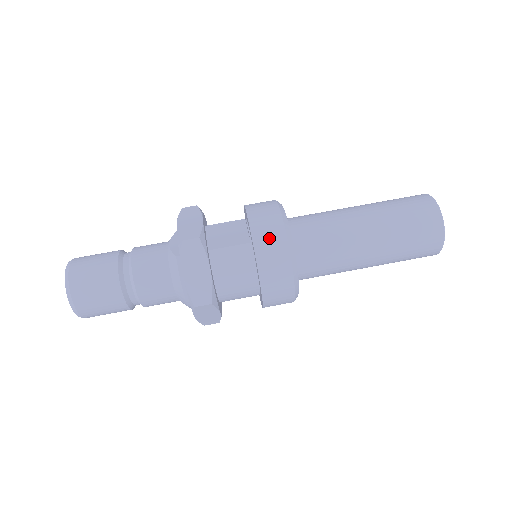
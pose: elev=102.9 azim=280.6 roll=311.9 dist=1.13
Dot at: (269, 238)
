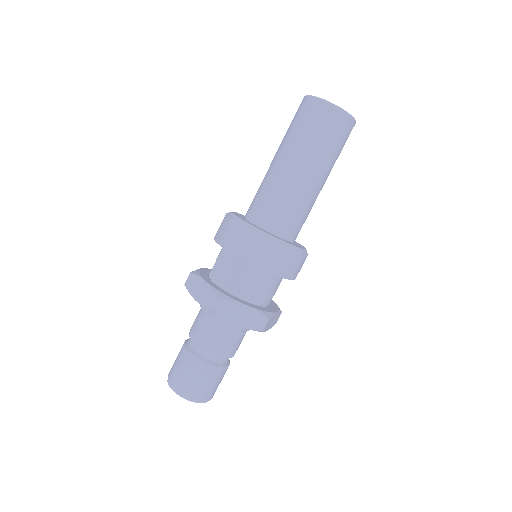
Dot at: (254, 250)
